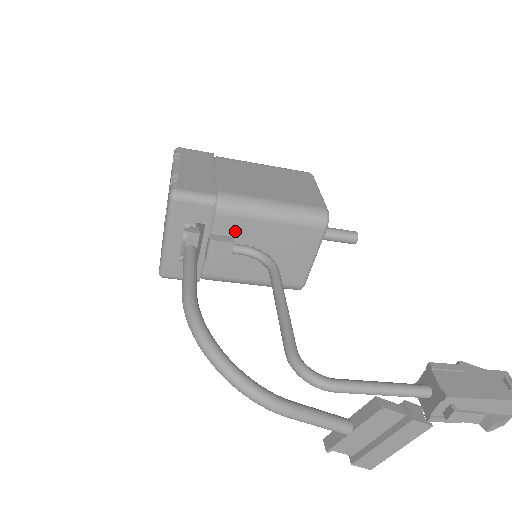
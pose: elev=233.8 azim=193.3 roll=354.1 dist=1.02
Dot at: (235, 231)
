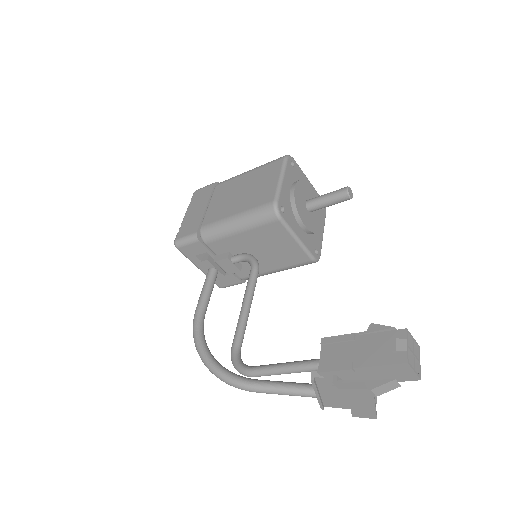
Dot at: (226, 248)
